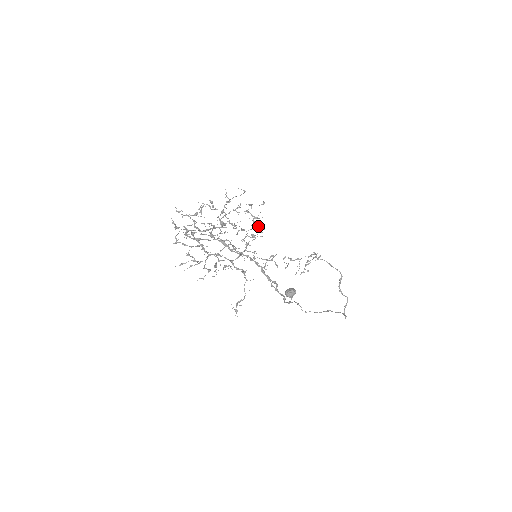
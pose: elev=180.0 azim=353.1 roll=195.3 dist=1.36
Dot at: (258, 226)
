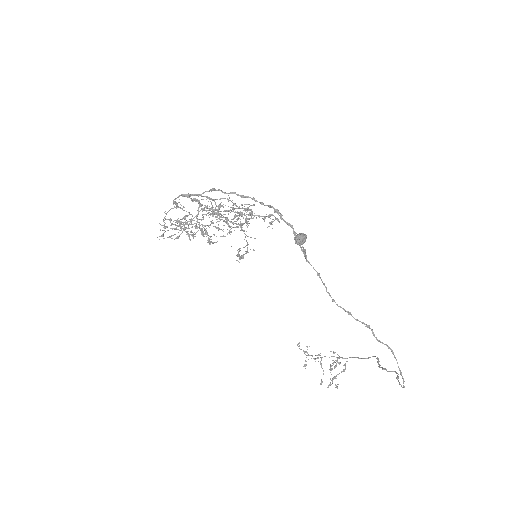
Dot at: (251, 209)
